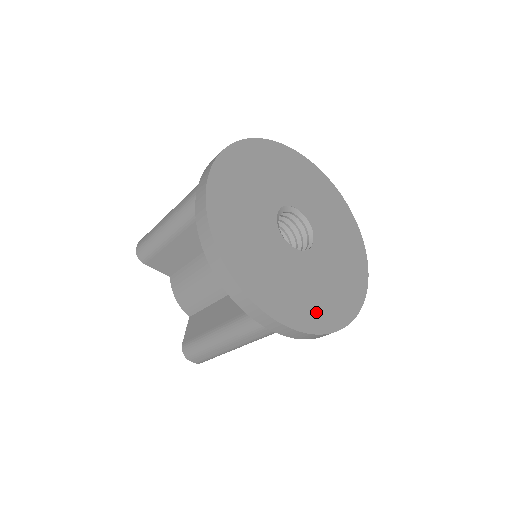
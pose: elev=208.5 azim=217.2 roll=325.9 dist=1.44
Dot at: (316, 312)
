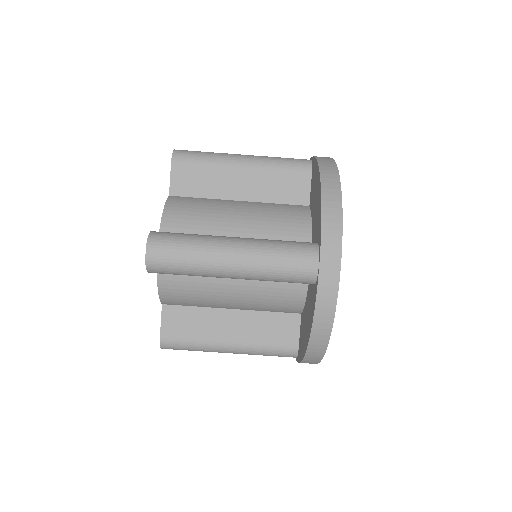
Dot at: occluded
